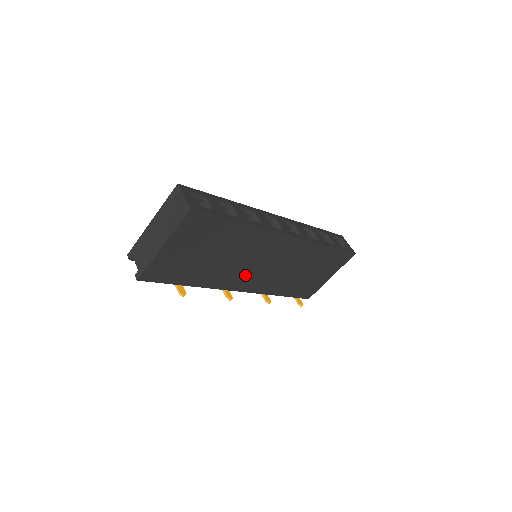
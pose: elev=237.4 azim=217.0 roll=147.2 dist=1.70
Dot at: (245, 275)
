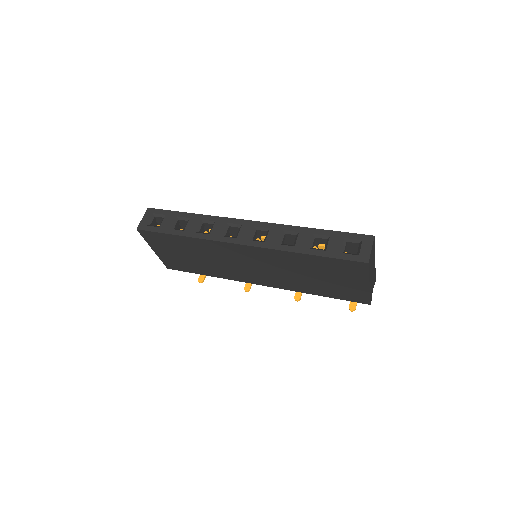
Dot at: (245, 273)
